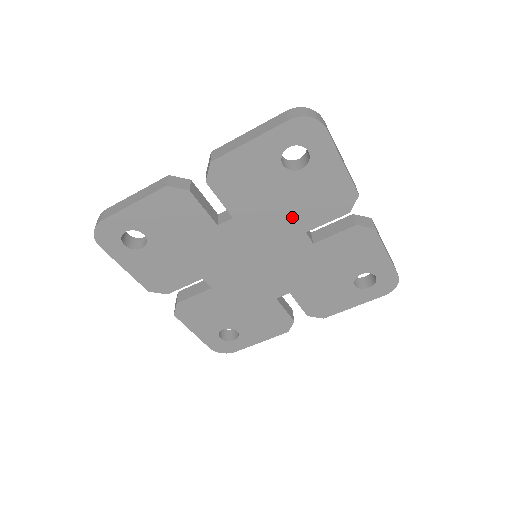
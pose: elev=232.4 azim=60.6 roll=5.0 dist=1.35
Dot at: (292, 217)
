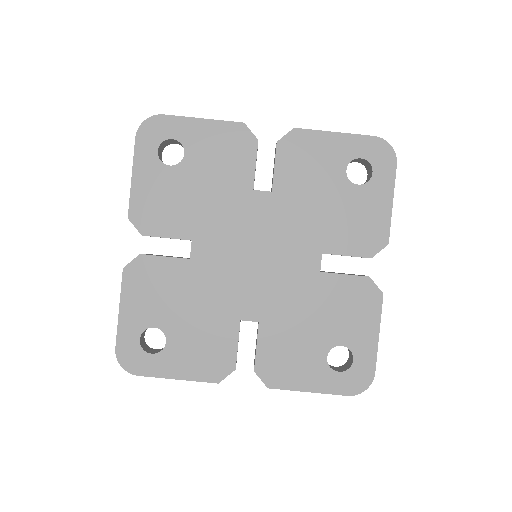
Dot at: (321, 227)
